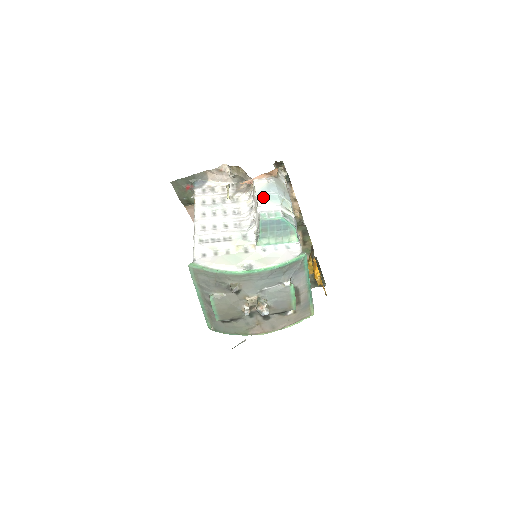
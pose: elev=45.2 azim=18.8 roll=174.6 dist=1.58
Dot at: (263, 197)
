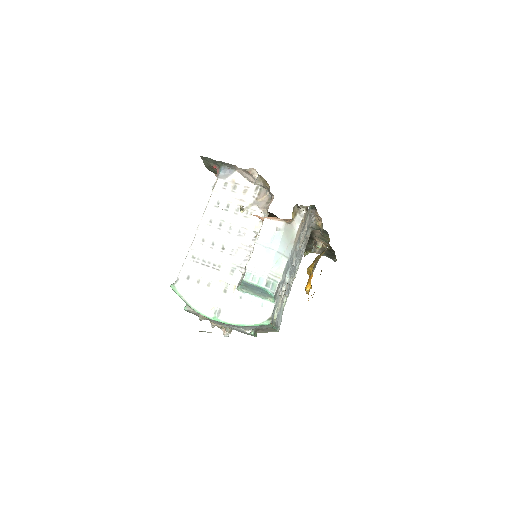
Dot at: (260, 251)
